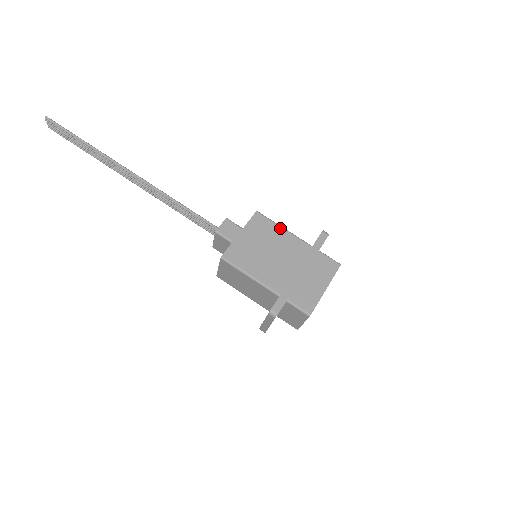
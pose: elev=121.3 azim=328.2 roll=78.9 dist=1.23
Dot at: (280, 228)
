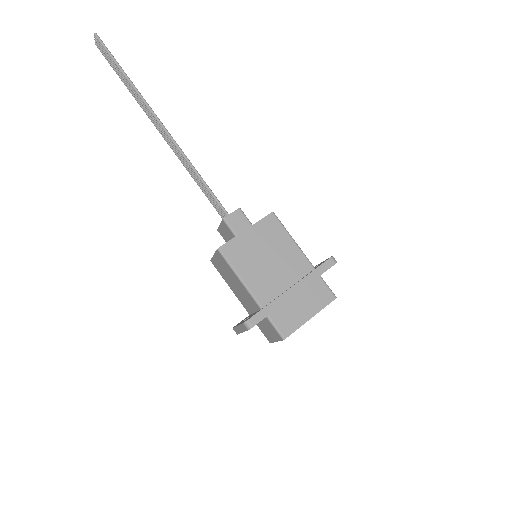
Dot at: (290, 238)
